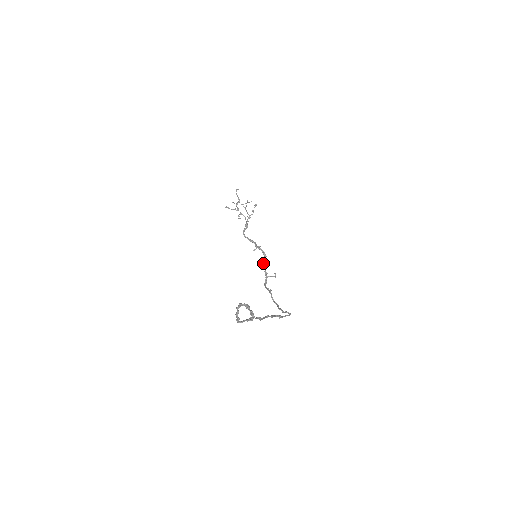
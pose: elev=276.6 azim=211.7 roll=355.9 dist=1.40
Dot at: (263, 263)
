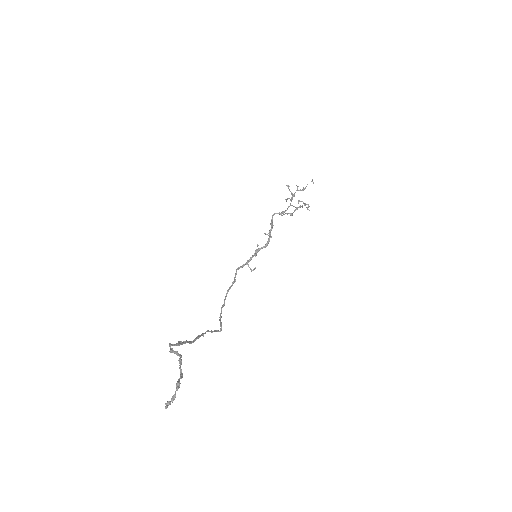
Dot at: (258, 250)
